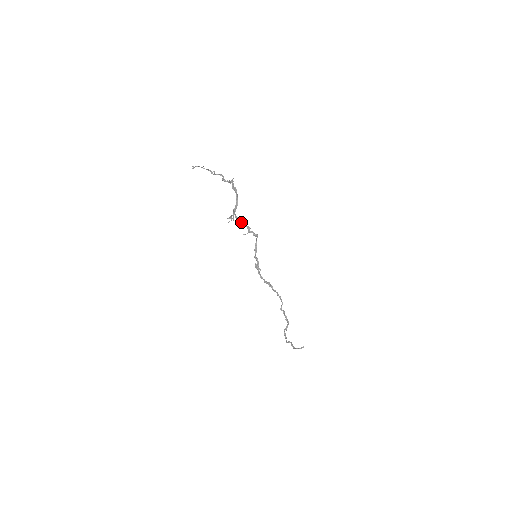
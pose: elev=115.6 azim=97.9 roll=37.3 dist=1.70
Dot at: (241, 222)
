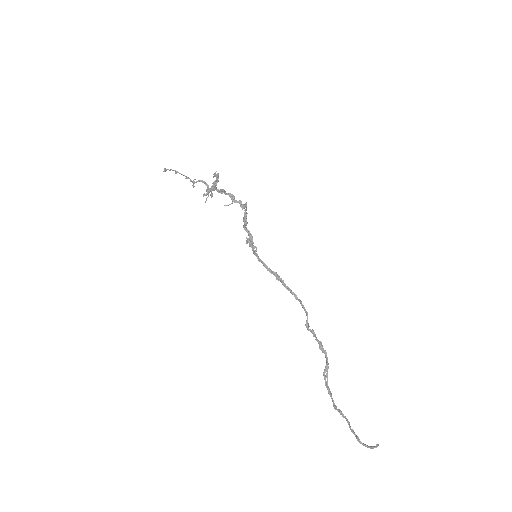
Dot at: (221, 192)
